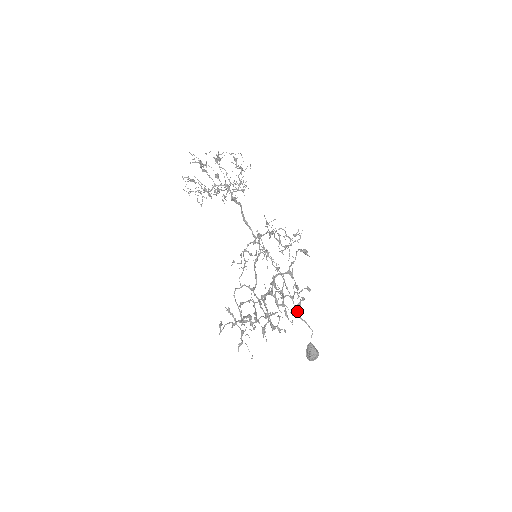
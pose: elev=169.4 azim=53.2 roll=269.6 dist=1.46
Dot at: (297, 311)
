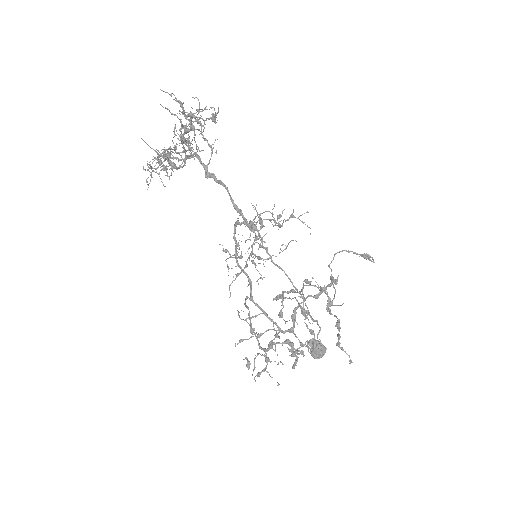
Dot at: (309, 313)
